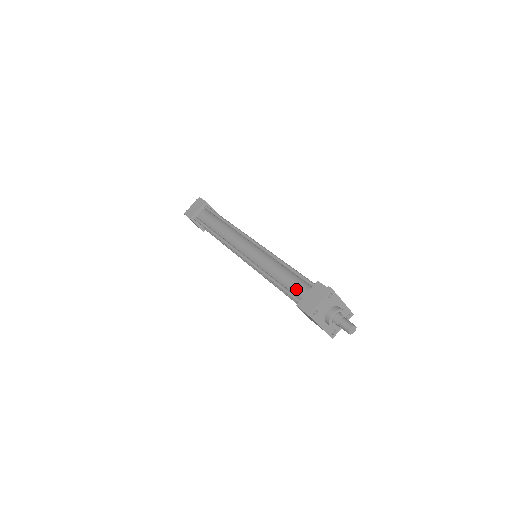
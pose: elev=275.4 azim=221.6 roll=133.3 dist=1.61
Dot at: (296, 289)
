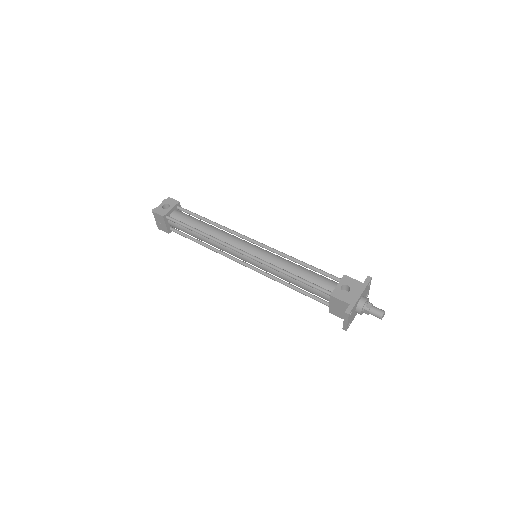
Dot at: (317, 295)
